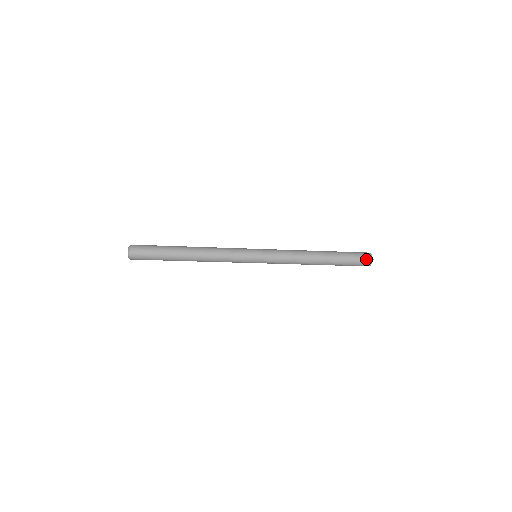
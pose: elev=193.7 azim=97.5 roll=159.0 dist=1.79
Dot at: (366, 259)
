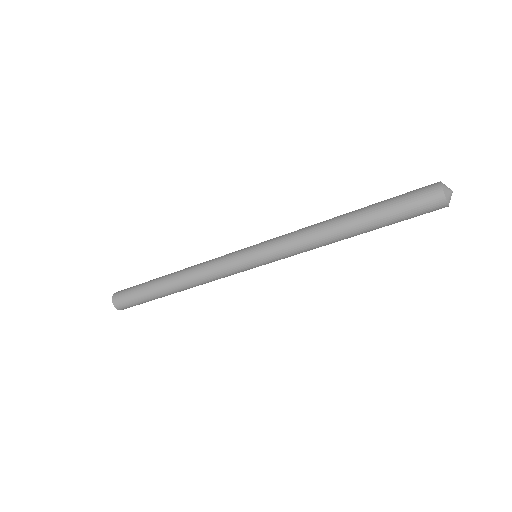
Dot at: (429, 189)
